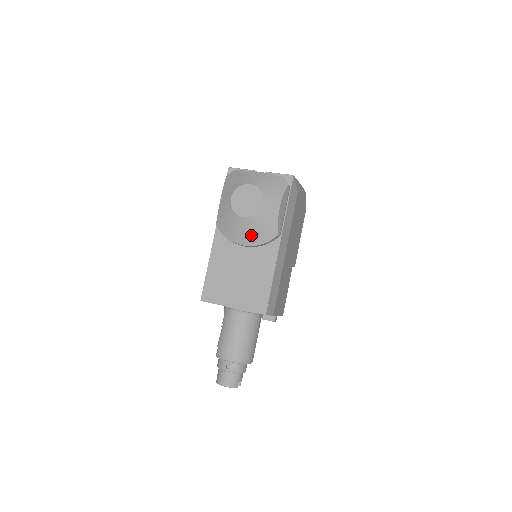
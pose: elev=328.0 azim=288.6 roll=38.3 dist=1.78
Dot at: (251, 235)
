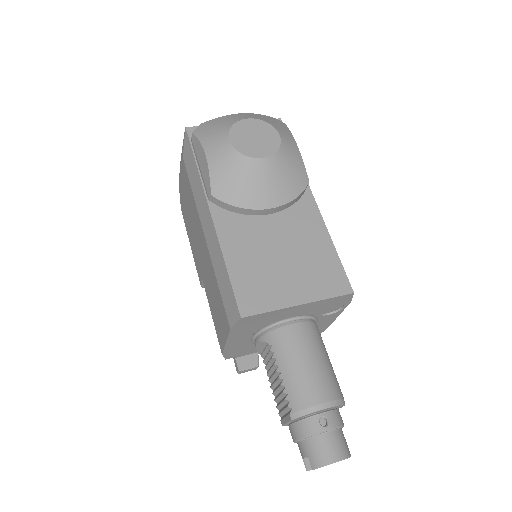
Dot at: (278, 187)
